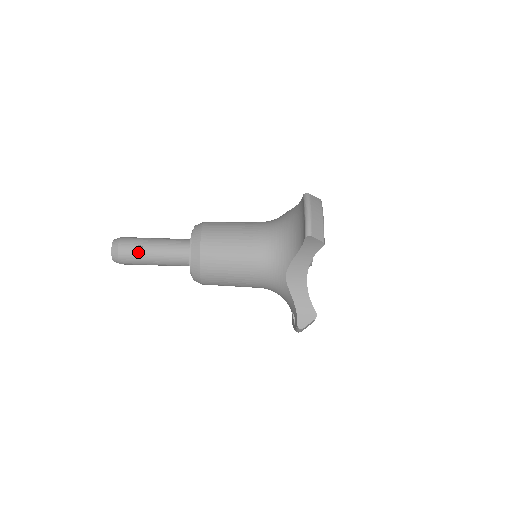
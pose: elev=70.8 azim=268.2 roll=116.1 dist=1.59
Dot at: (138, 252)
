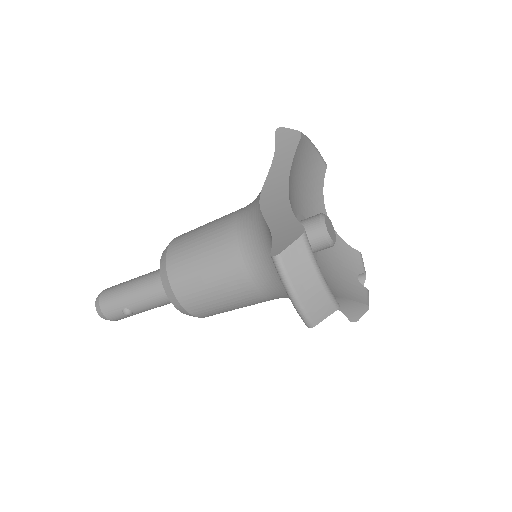
Dot at: (128, 315)
